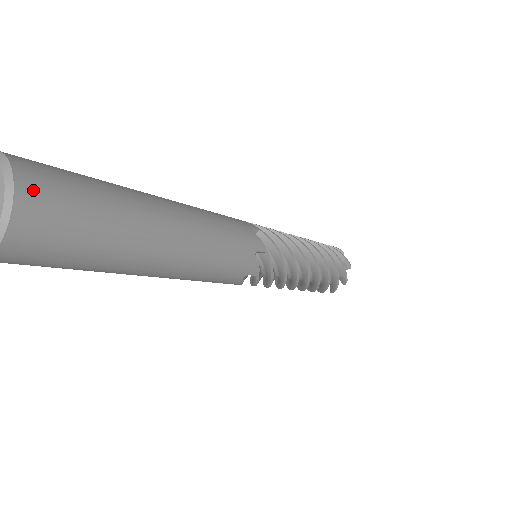
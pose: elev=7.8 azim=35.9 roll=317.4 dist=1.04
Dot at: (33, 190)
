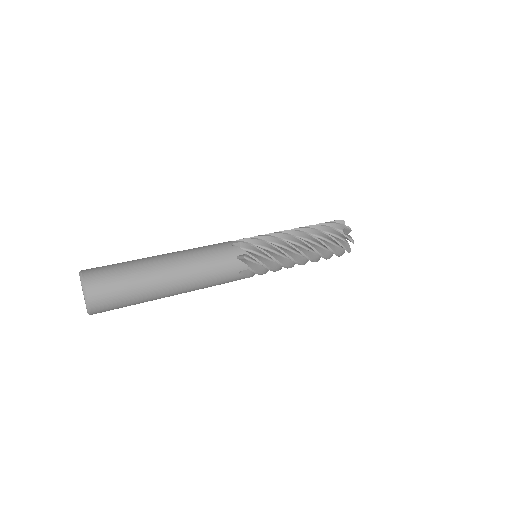
Dot at: (96, 298)
